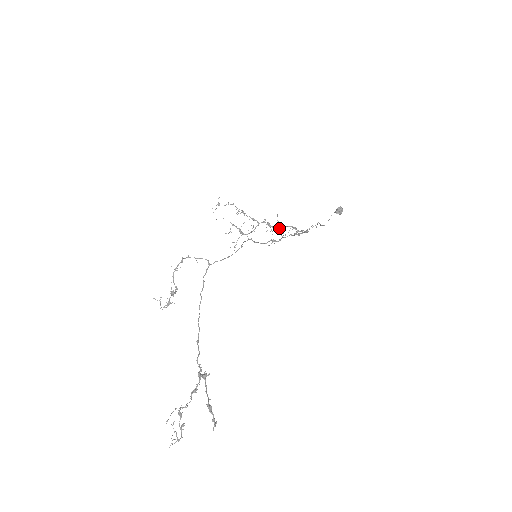
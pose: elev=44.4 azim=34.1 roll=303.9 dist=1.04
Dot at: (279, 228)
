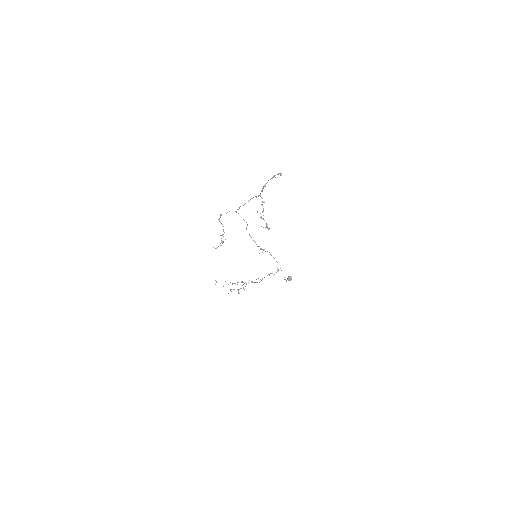
Dot at: (260, 281)
